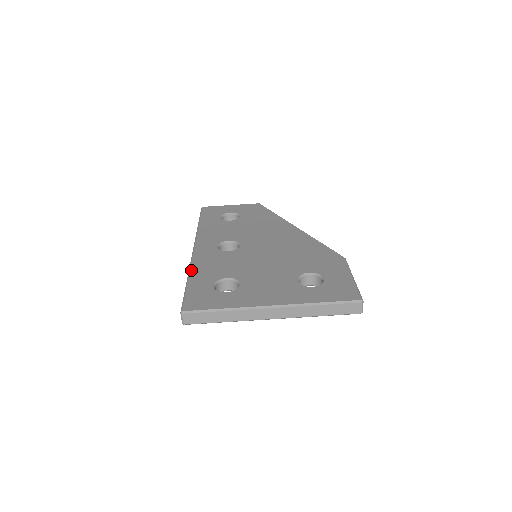
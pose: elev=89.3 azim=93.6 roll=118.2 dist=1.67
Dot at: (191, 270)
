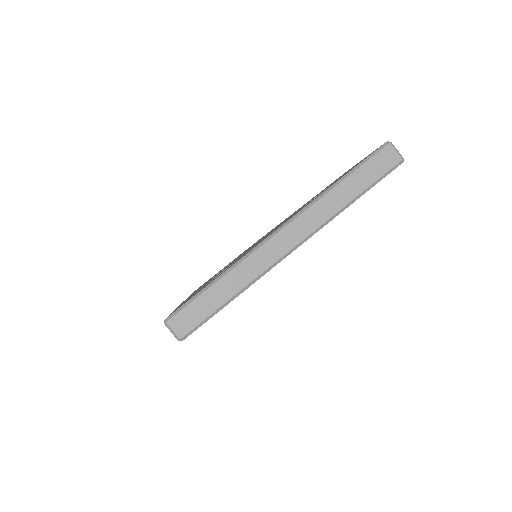
Dot at: (178, 306)
